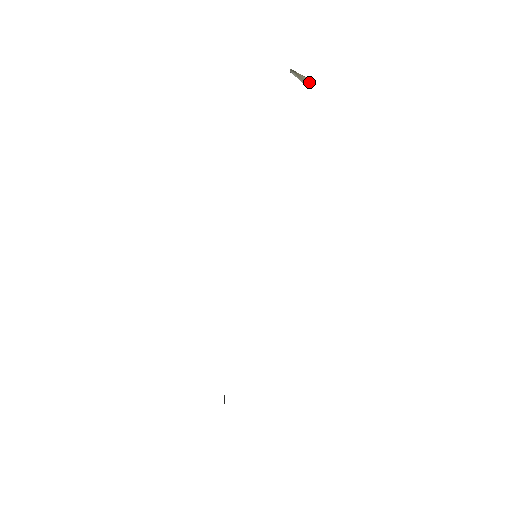
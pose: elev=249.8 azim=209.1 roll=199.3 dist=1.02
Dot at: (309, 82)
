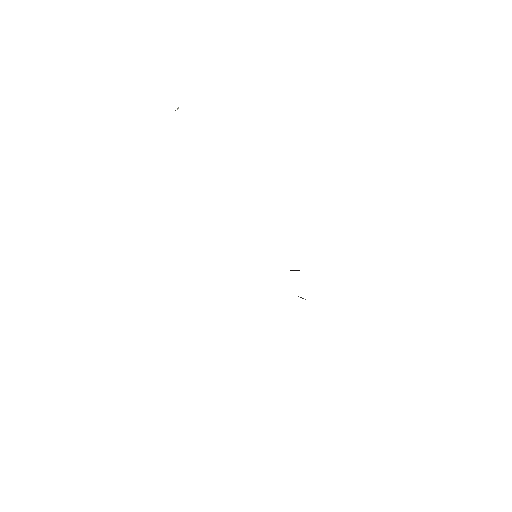
Dot at: (175, 110)
